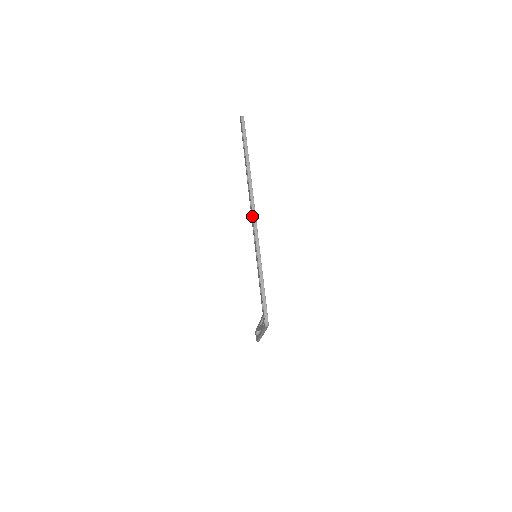
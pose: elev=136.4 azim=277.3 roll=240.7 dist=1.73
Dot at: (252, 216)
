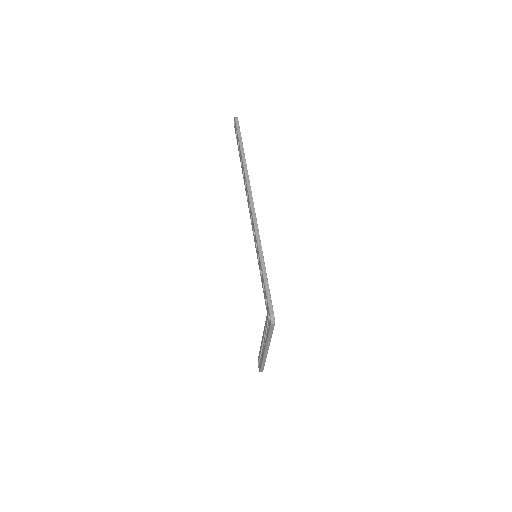
Dot at: (250, 208)
